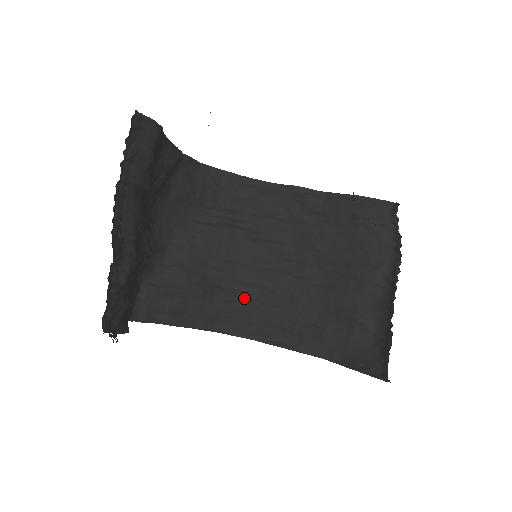
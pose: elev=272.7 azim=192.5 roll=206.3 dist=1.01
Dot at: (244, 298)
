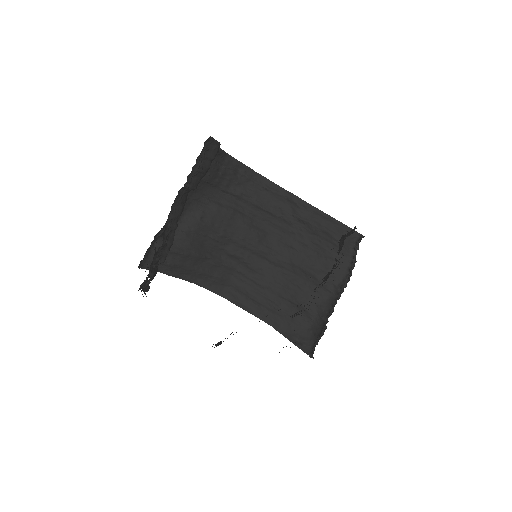
Dot at: (226, 266)
